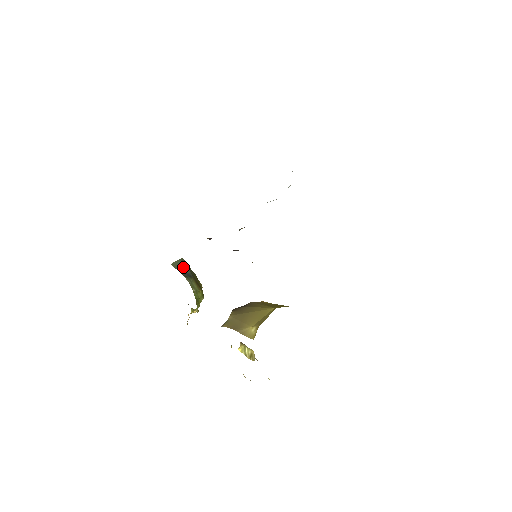
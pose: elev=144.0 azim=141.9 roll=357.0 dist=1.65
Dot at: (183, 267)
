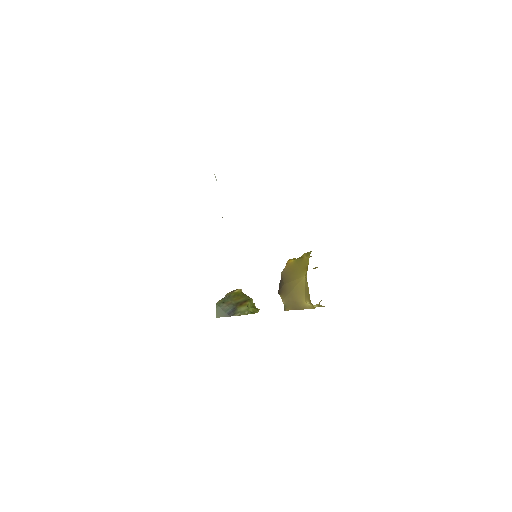
Dot at: (224, 310)
